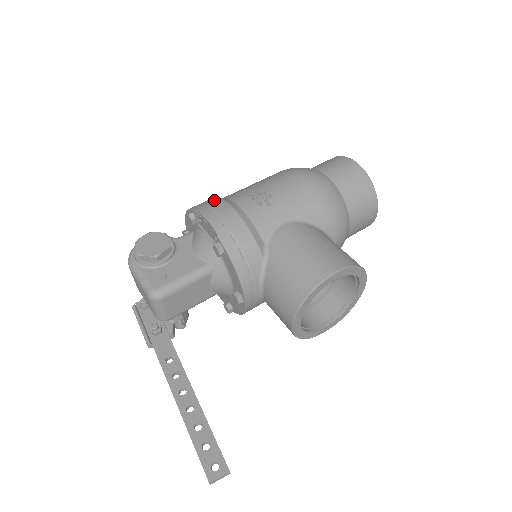
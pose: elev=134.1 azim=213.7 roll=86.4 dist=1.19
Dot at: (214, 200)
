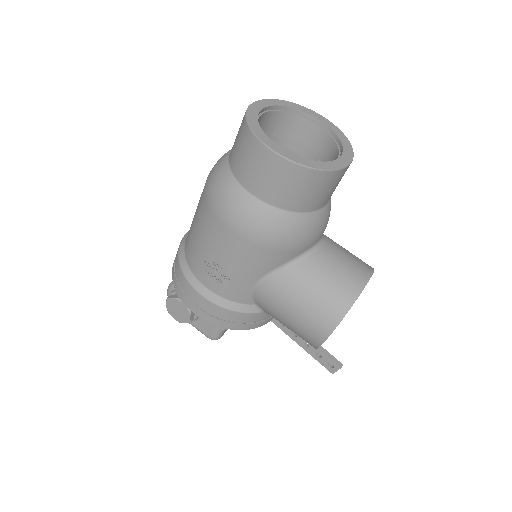
Dot at: (183, 281)
